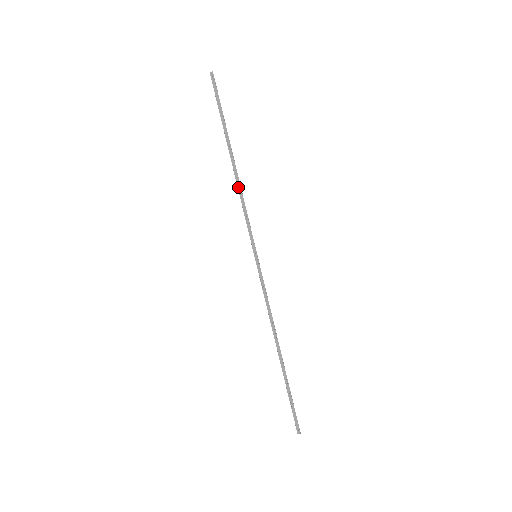
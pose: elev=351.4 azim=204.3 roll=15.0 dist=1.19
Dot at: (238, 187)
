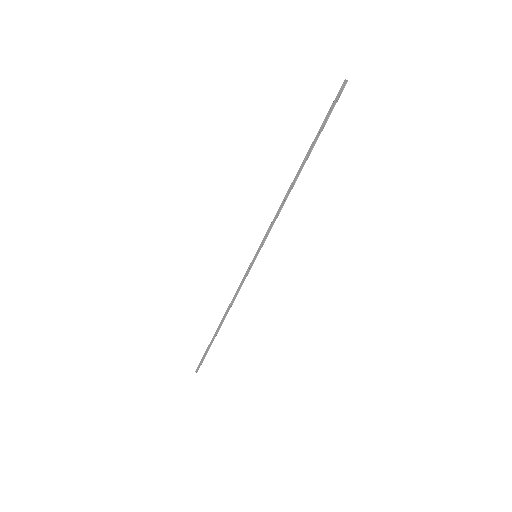
Dot at: (285, 198)
